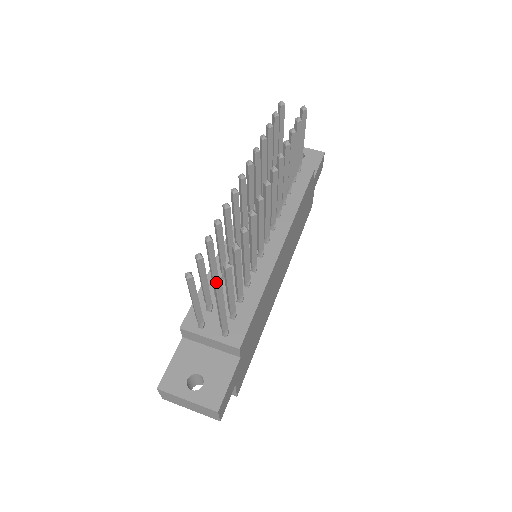
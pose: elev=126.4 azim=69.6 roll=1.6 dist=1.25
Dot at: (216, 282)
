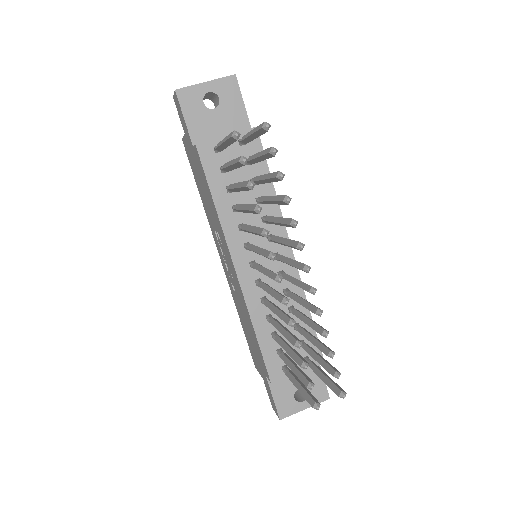
Dot at: (343, 397)
